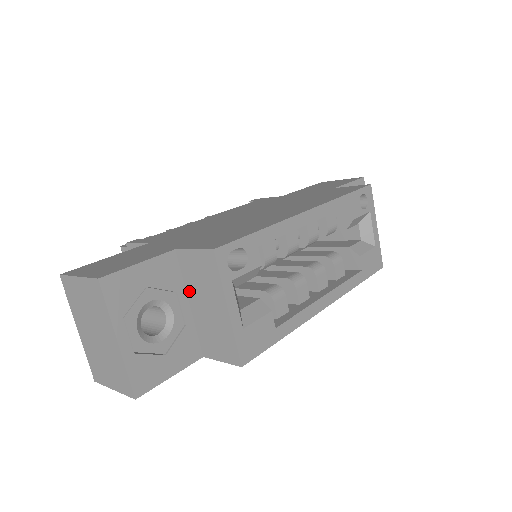
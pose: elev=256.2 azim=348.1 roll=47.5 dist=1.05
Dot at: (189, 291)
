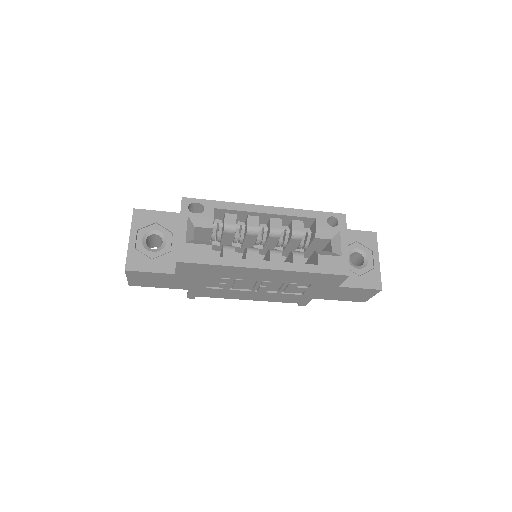
Dot at: occluded
